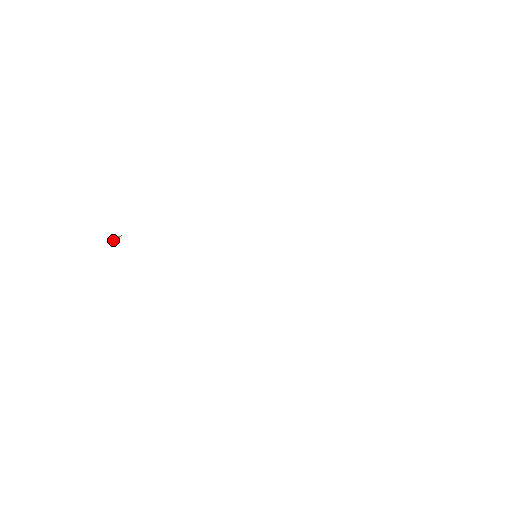
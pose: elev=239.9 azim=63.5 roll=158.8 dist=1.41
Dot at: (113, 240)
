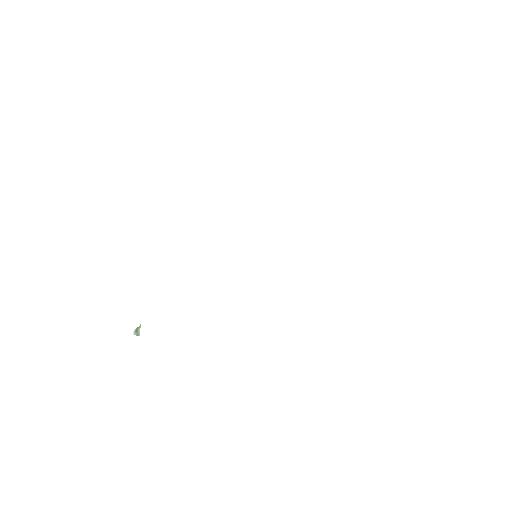
Dot at: (137, 331)
